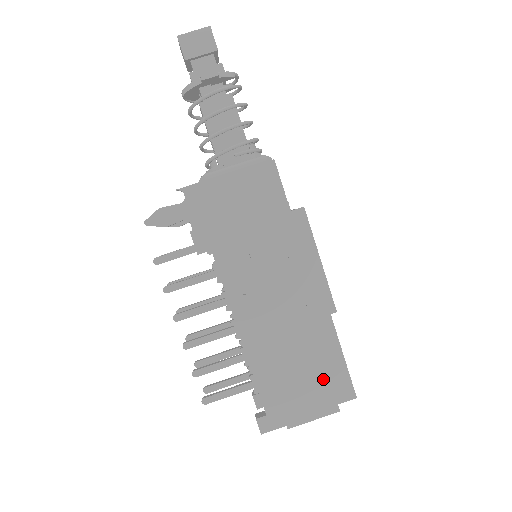
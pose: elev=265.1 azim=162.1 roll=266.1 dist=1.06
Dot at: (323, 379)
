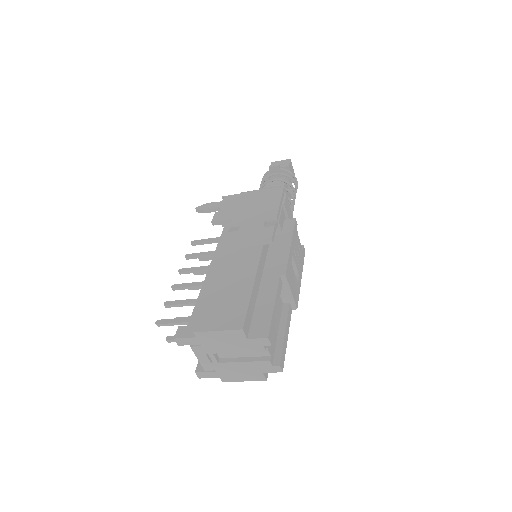
Dot at: (244, 303)
